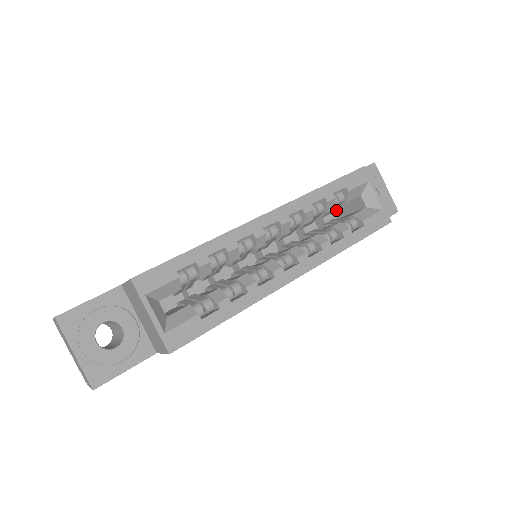
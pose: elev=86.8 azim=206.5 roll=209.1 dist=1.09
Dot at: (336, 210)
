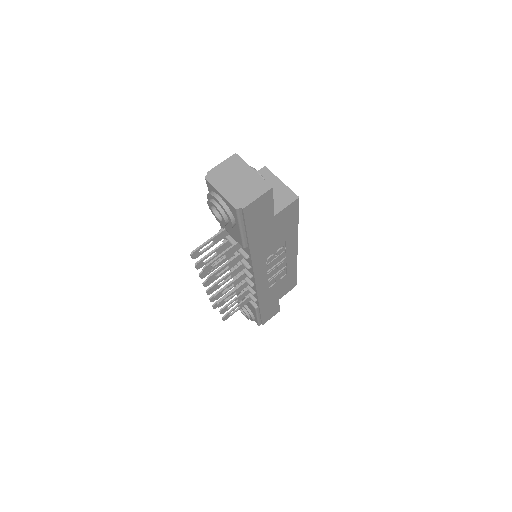
Dot at: occluded
